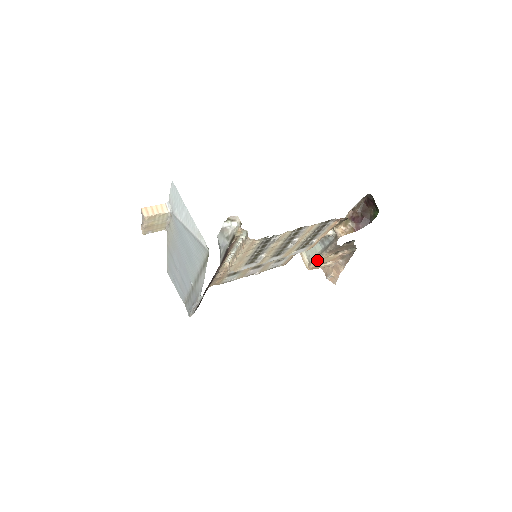
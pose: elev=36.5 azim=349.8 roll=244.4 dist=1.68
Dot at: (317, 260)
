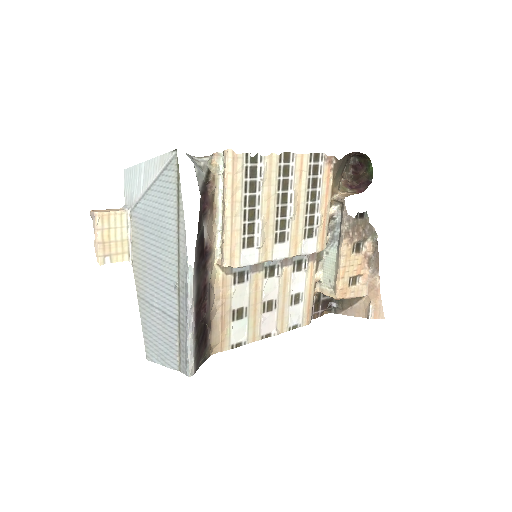
Dot at: (339, 266)
